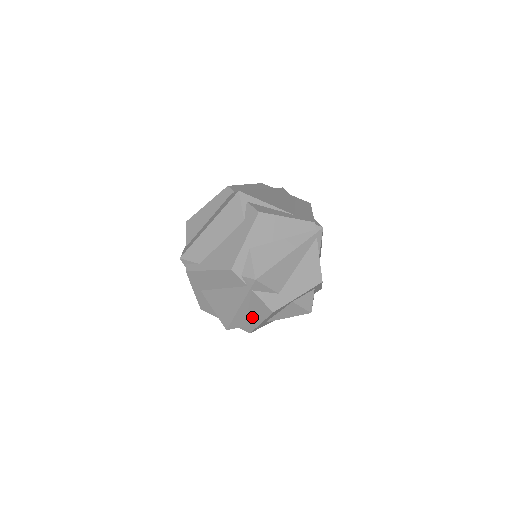
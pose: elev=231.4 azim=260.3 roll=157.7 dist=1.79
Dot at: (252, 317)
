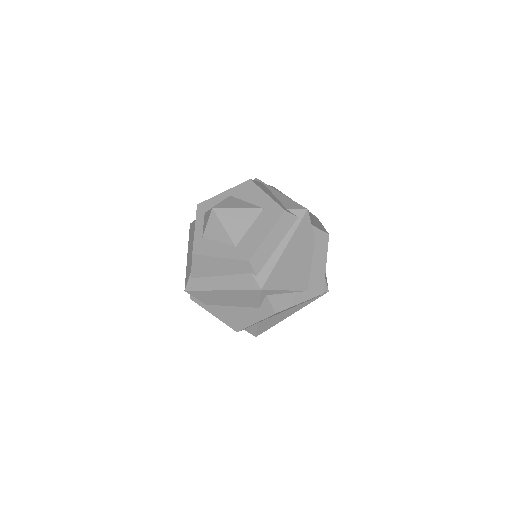
Dot at: occluded
